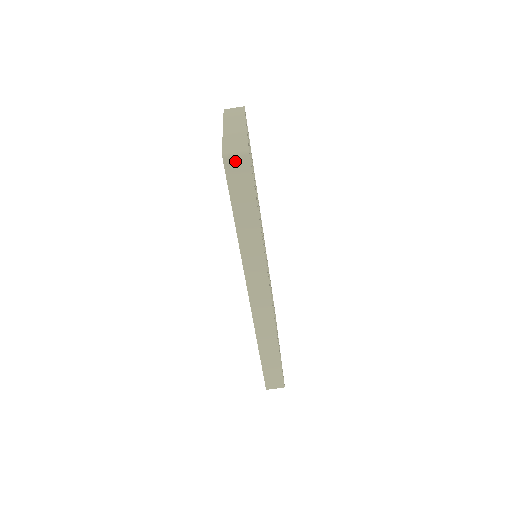
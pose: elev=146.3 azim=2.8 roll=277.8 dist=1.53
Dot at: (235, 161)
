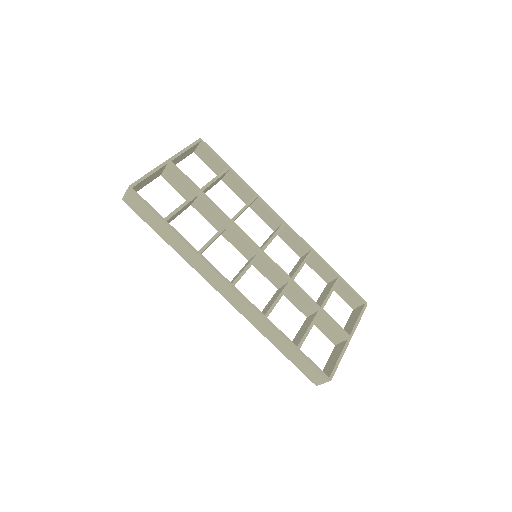
Dot at: (129, 199)
